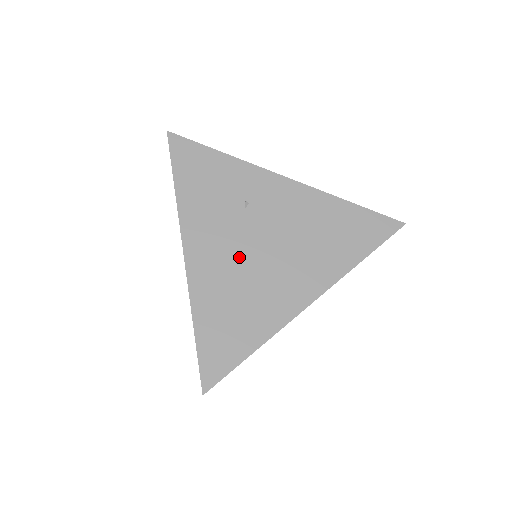
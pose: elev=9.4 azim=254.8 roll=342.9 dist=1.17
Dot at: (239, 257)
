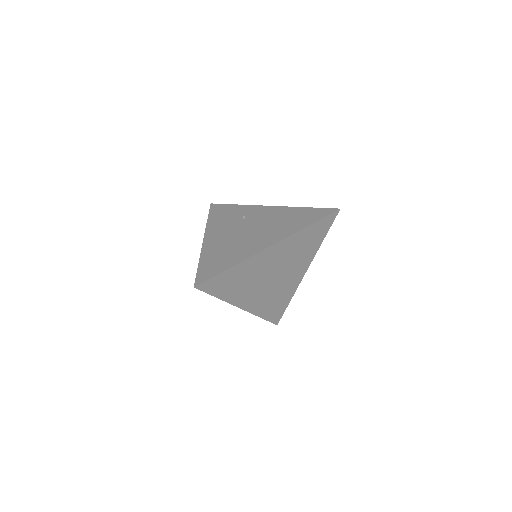
Dot at: (234, 235)
